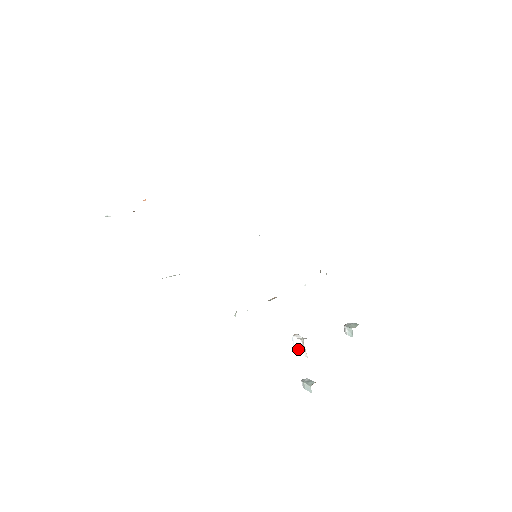
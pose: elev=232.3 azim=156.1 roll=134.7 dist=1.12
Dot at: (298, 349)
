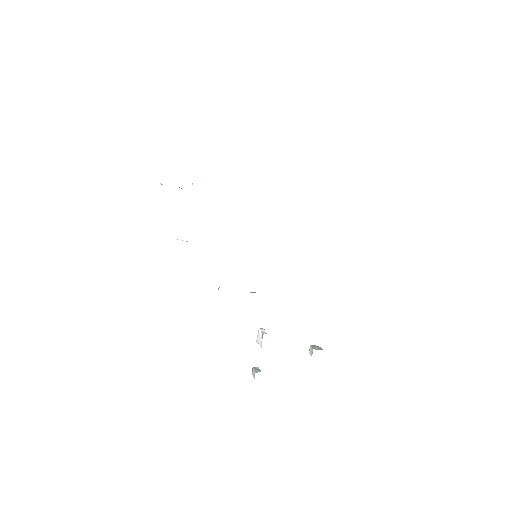
Dot at: (259, 340)
